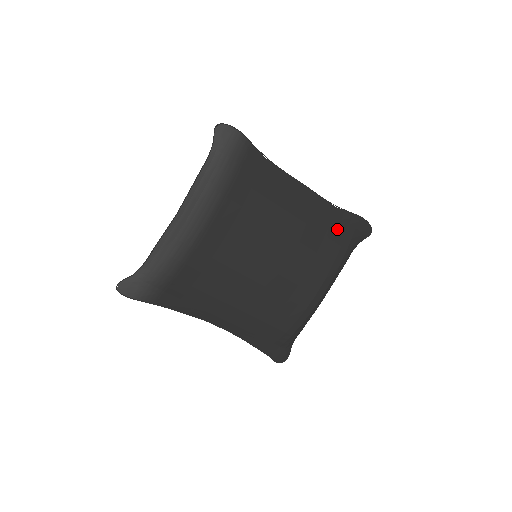
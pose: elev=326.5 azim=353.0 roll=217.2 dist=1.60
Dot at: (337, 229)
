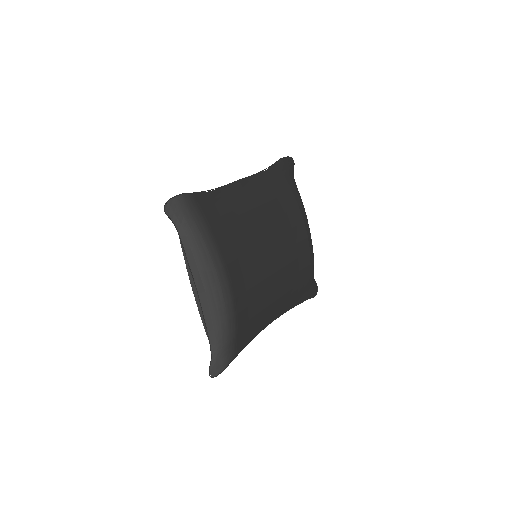
Dot at: (280, 183)
